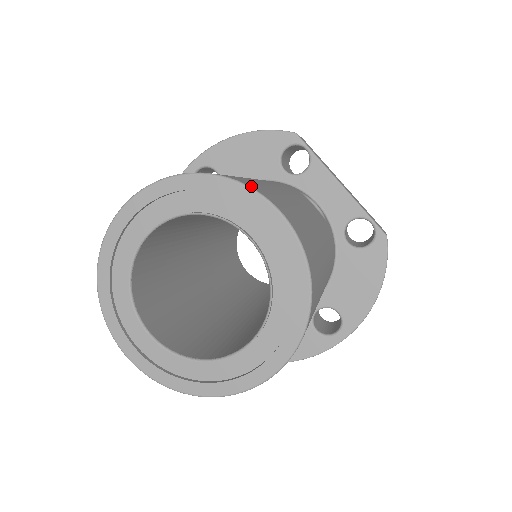
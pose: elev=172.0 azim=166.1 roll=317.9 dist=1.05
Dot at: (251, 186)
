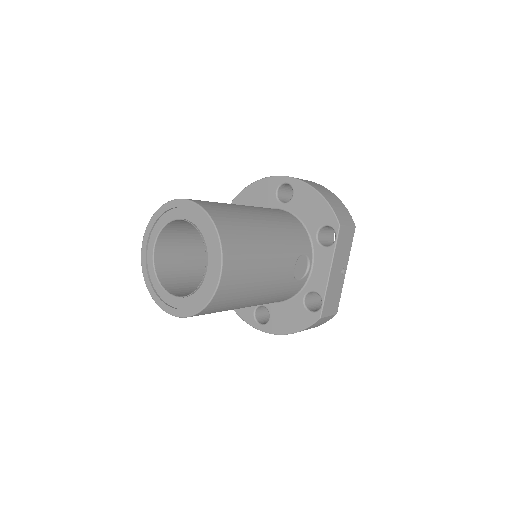
Dot at: (225, 251)
